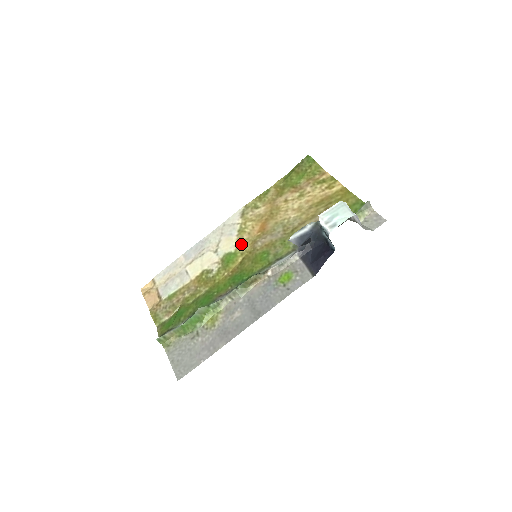
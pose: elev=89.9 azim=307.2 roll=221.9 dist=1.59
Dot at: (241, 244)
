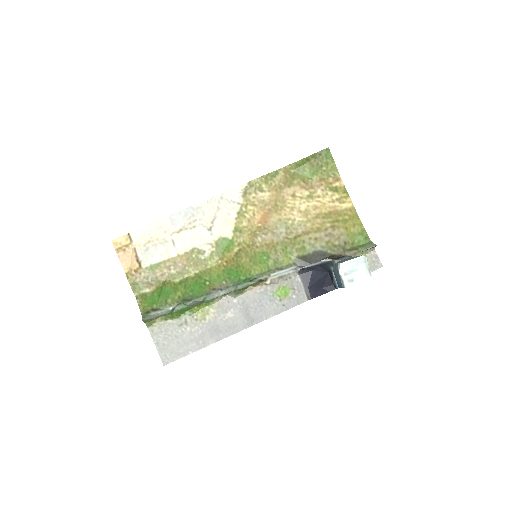
Dot at: (239, 231)
